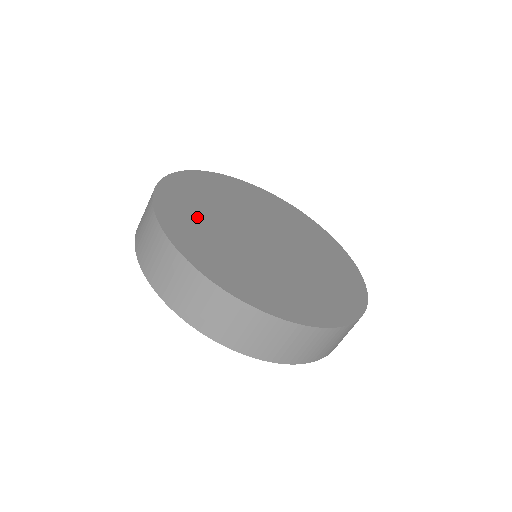
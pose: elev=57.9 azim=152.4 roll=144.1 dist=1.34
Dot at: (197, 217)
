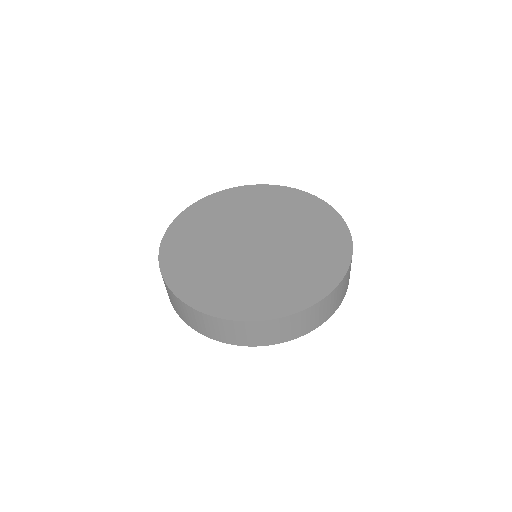
Dot at: (193, 251)
